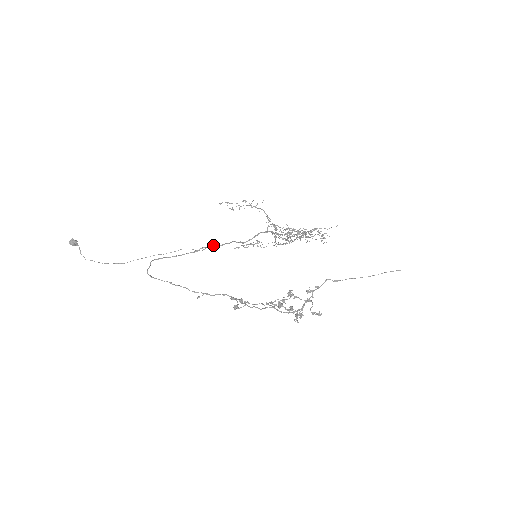
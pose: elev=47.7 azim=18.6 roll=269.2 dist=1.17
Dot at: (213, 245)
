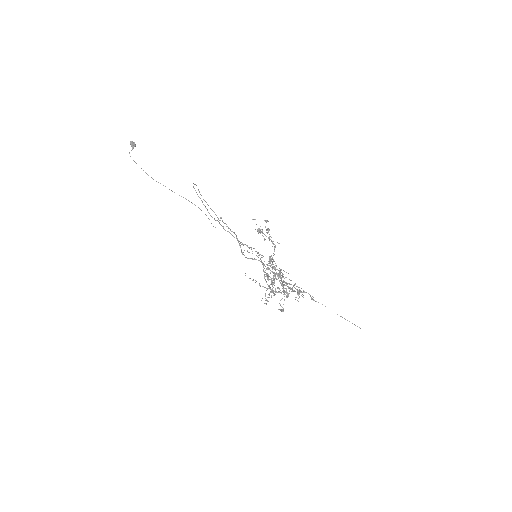
Dot at: occluded
